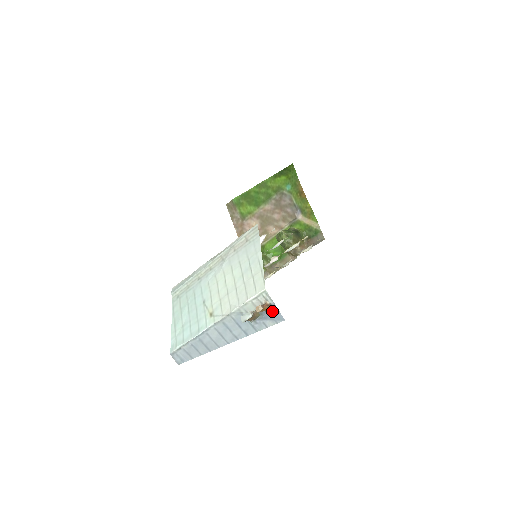
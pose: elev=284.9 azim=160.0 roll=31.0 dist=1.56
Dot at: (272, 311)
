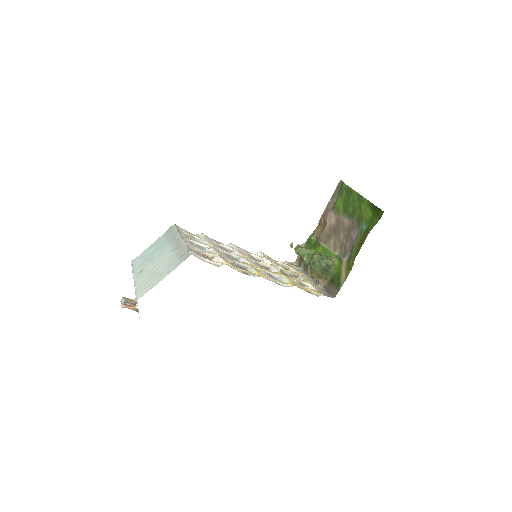
Dot at: occluded
